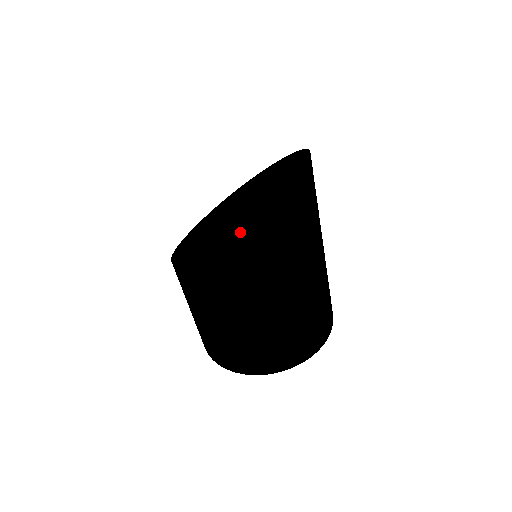
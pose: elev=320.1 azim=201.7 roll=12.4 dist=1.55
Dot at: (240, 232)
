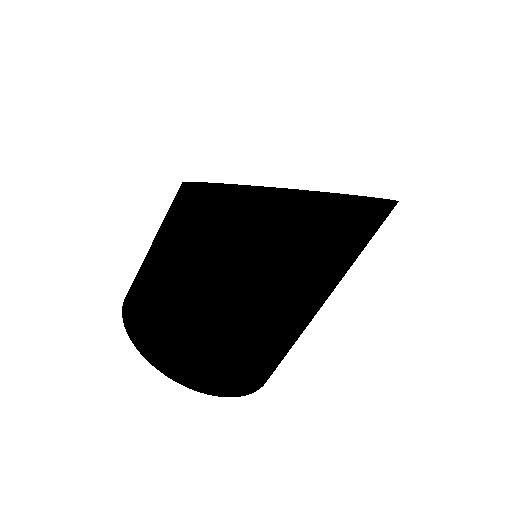
Dot at: (284, 196)
